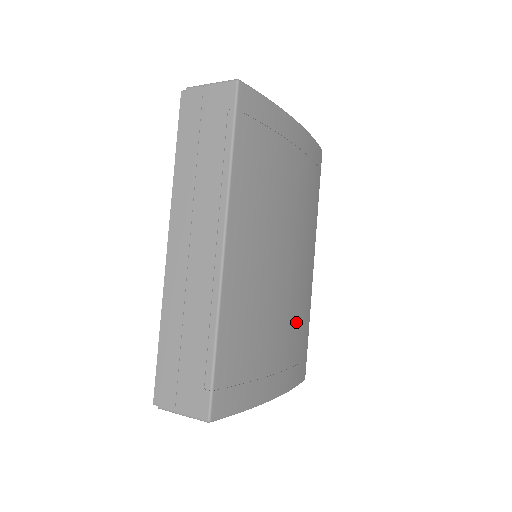
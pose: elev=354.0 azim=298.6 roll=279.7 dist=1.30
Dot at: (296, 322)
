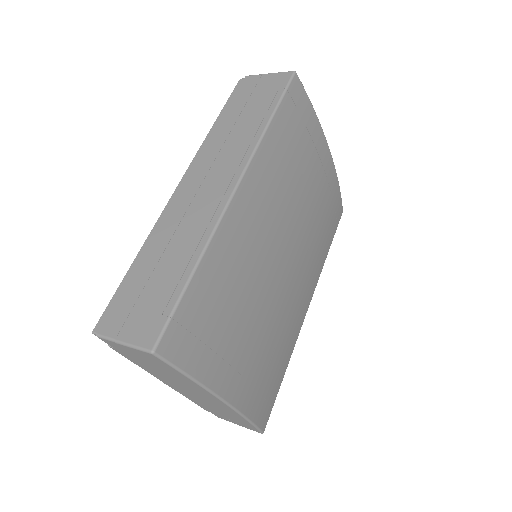
Dot at: (276, 343)
